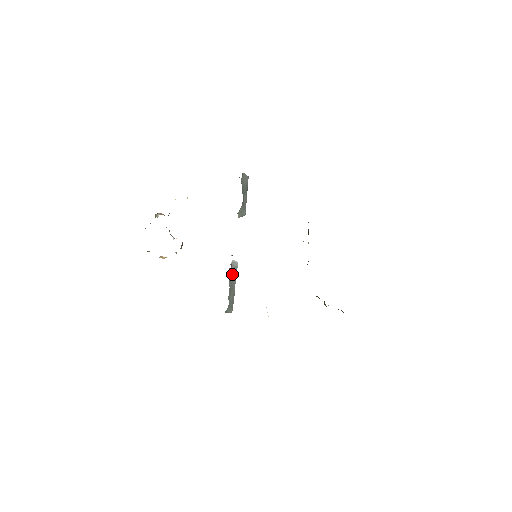
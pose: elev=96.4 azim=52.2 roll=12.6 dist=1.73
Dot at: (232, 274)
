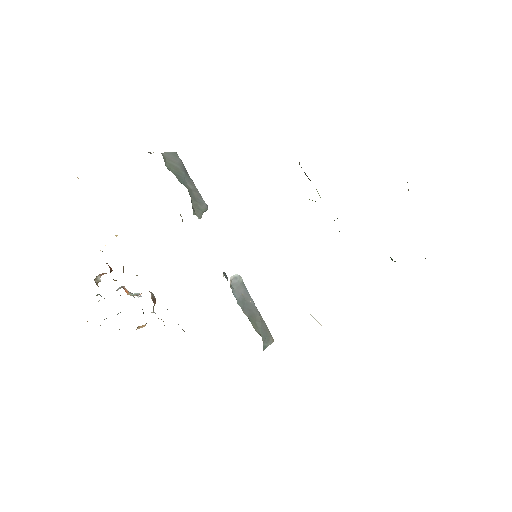
Dot at: (241, 297)
